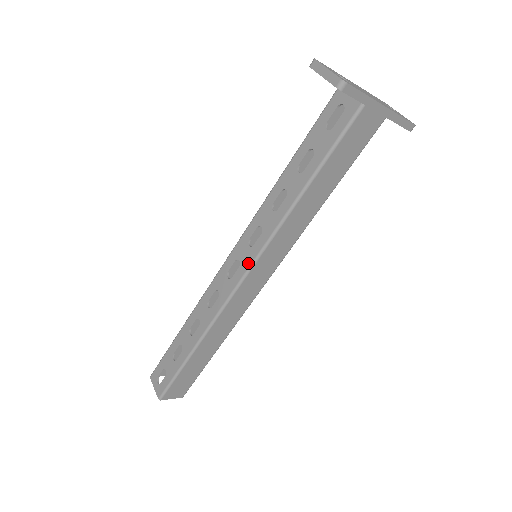
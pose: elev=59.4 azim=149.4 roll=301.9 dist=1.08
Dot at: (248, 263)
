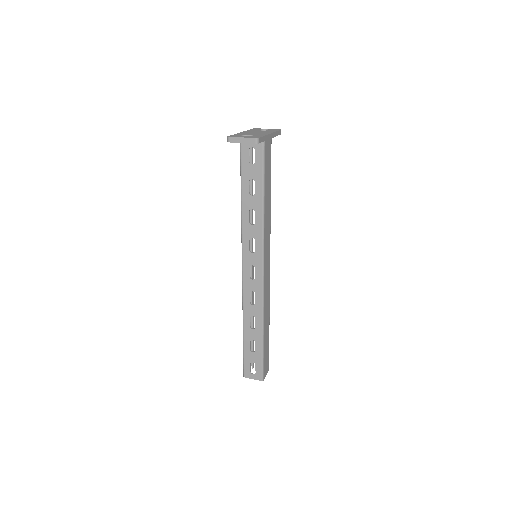
Dot at: (260, 262)
